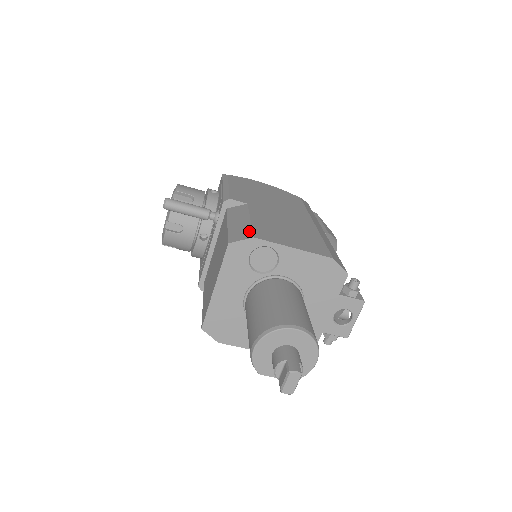
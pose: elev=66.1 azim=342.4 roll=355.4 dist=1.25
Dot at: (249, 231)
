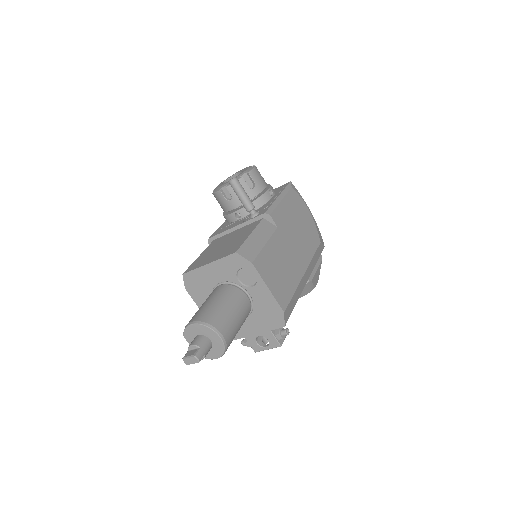
Dot at: (255, 255)
